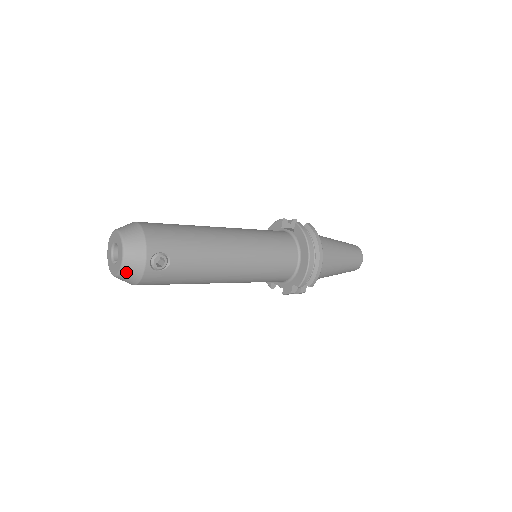
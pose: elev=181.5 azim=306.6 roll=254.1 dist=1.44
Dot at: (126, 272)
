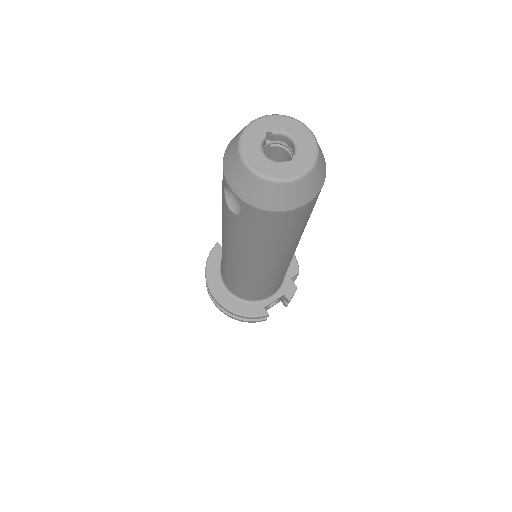
Dot at: (320, 152)
